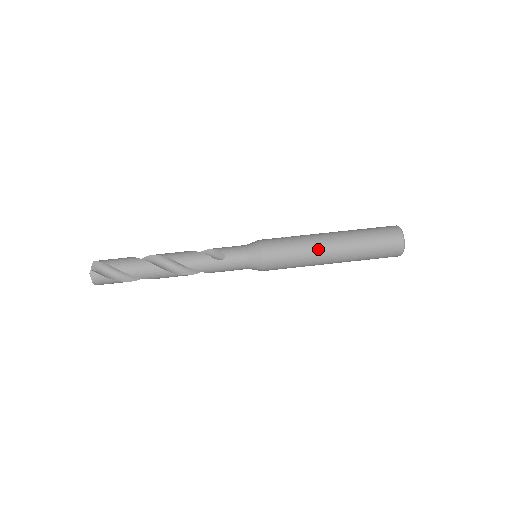
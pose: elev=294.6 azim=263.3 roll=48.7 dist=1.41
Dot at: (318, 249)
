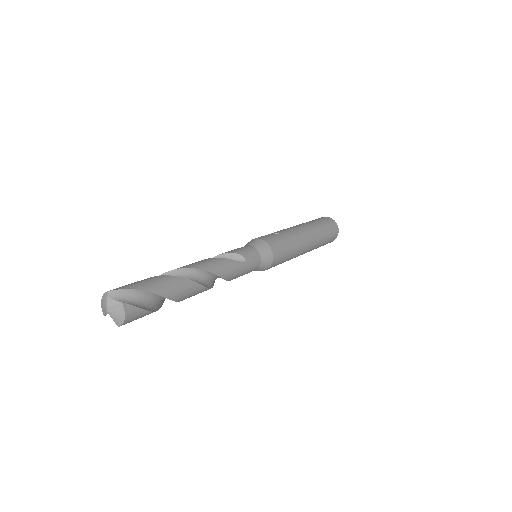
Dot at: (302, 241)
